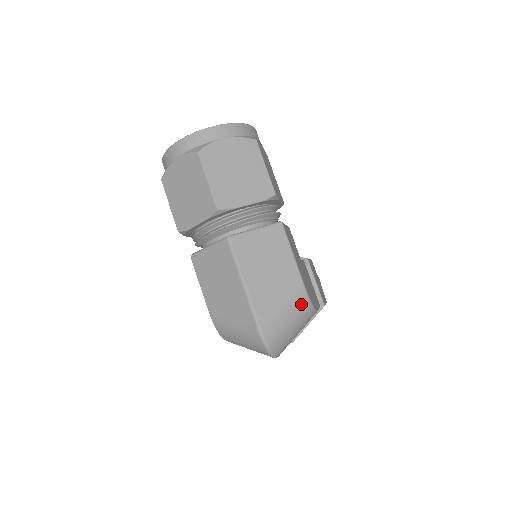
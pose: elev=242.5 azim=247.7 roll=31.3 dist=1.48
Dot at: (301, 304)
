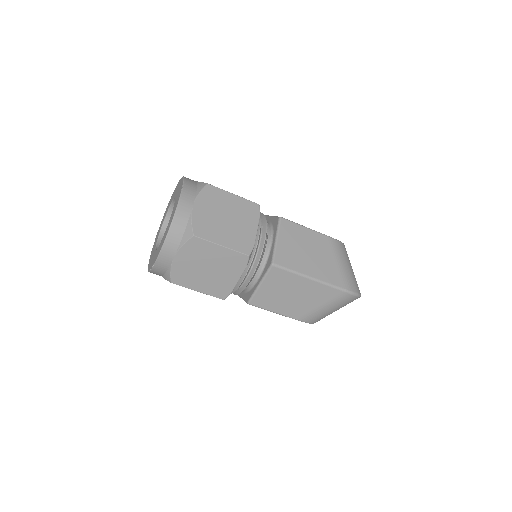
Dot at: (342, 250)
